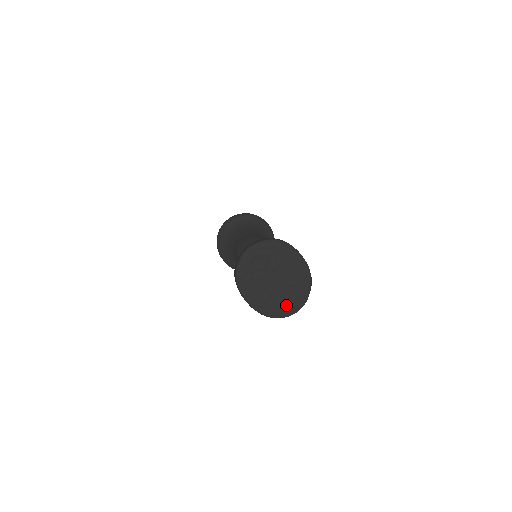
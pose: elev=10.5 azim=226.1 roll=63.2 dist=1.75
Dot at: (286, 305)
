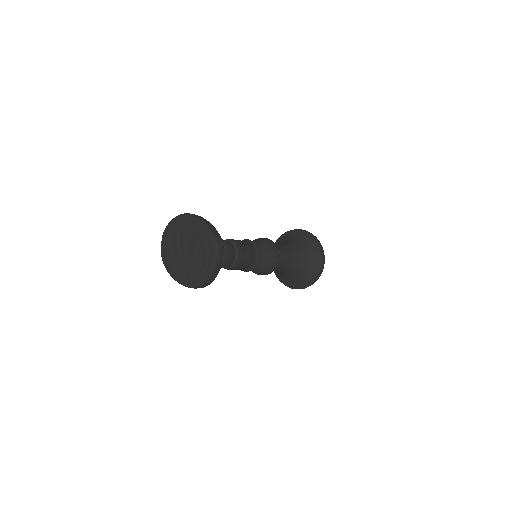
Dot at: (200, 271)
